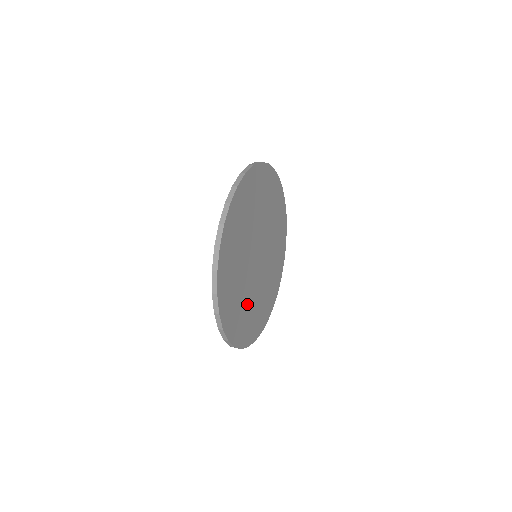
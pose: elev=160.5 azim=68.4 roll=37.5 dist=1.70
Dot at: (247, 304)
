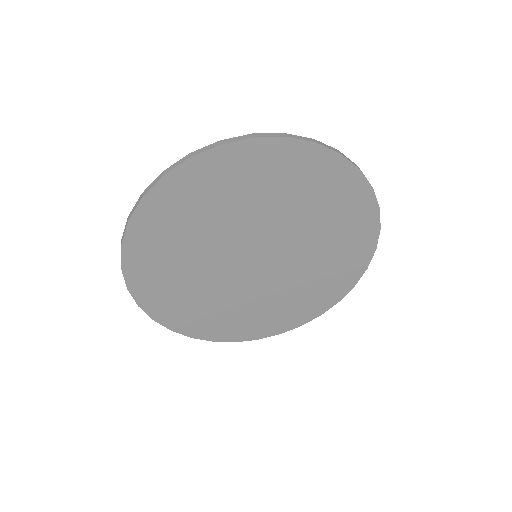
Dot at: (250, 306)
